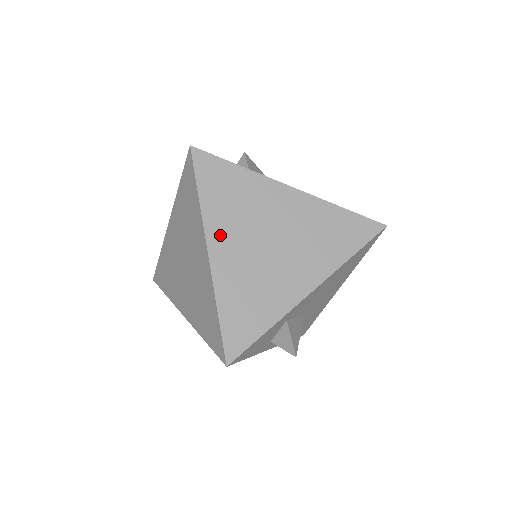
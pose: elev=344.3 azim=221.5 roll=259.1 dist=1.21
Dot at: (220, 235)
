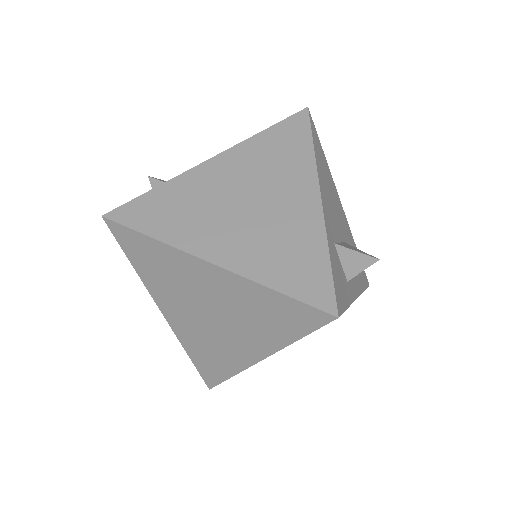
Dot at: (202, 241)
